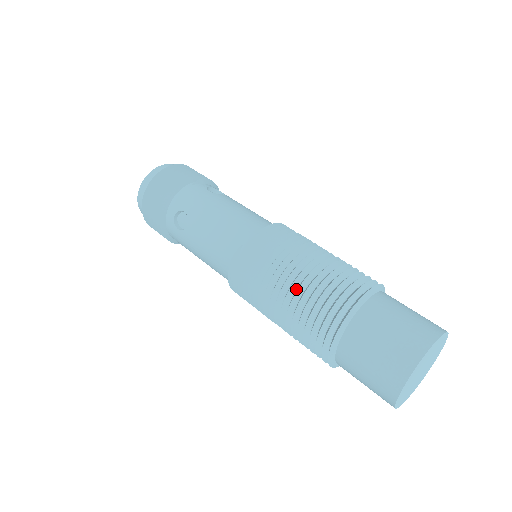
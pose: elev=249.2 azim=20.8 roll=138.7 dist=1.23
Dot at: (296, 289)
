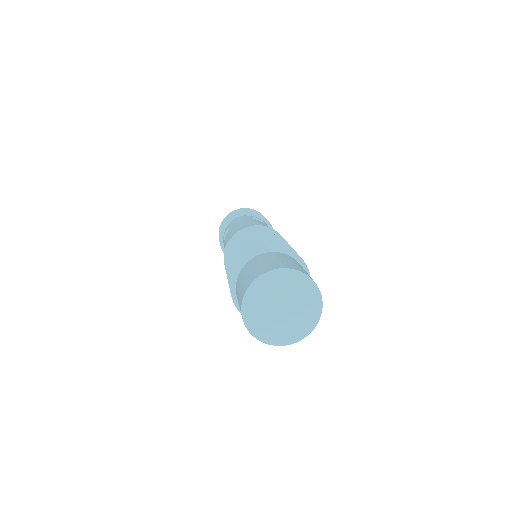
Dot at: occluded
